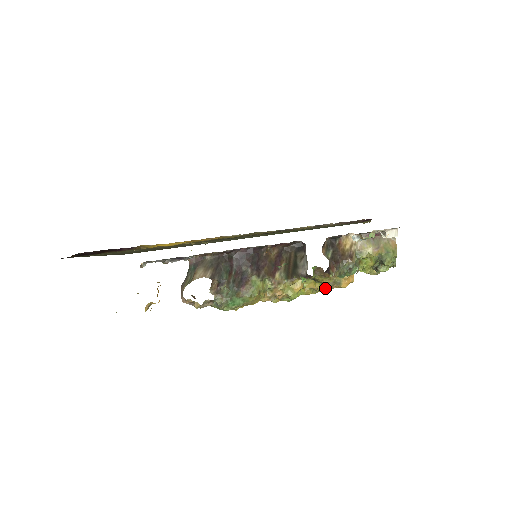
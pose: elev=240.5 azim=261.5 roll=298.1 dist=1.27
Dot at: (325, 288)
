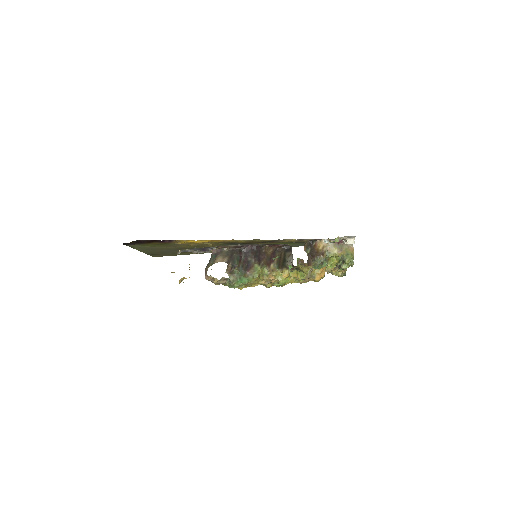
Dot at: (304, 279)
